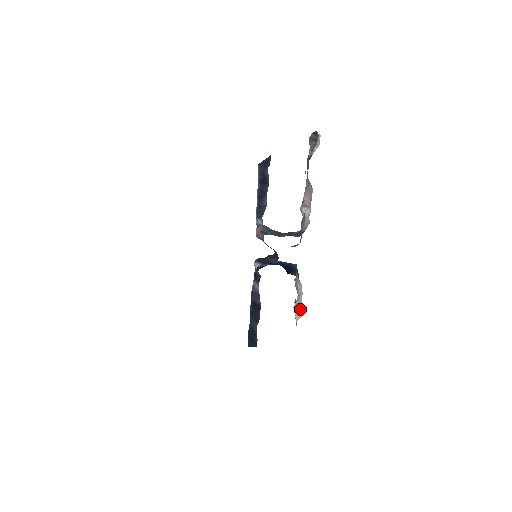
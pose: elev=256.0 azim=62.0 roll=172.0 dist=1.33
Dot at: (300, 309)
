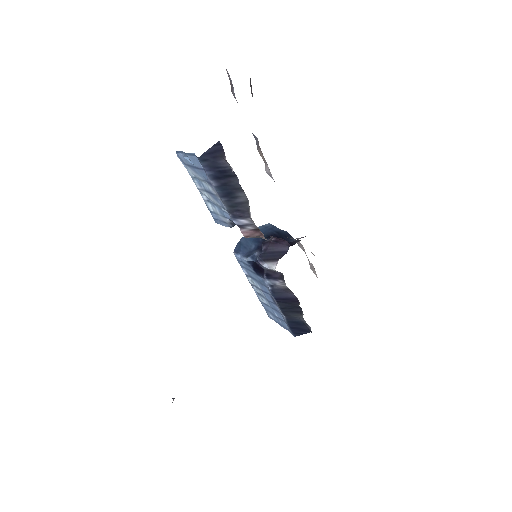
Dot at: (310, 264)
